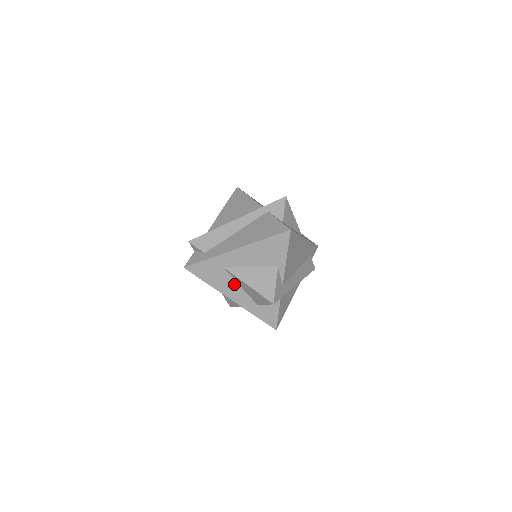
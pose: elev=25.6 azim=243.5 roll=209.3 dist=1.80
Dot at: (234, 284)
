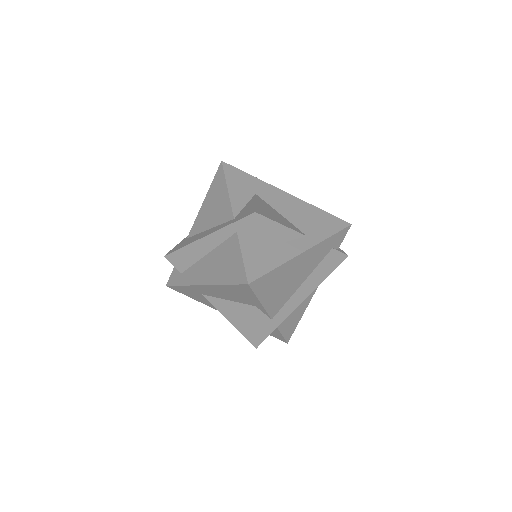
Dot at: occluded
